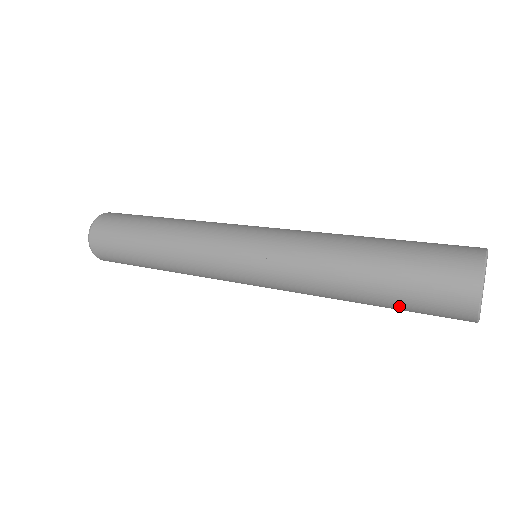
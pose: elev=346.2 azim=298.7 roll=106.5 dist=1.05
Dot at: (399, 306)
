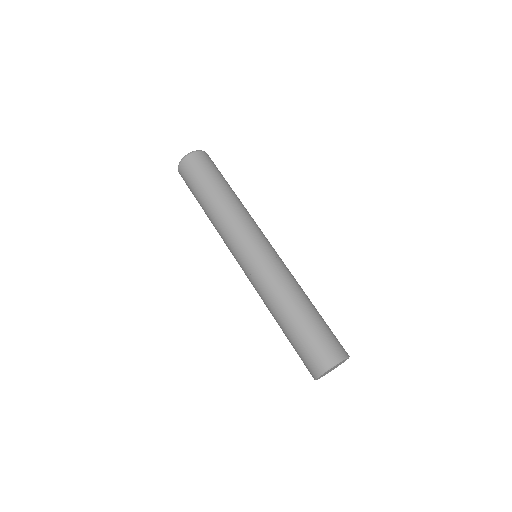
Dot at: occluded
